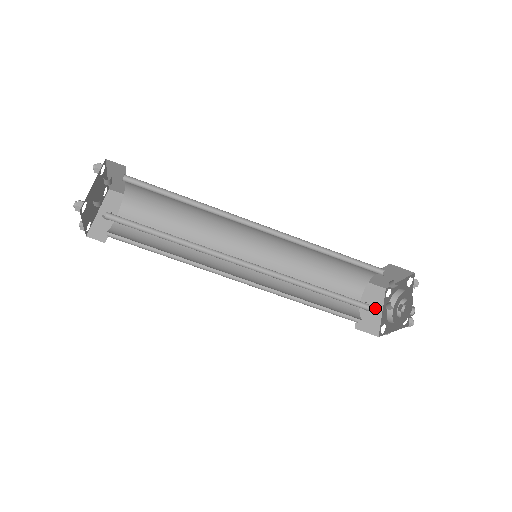
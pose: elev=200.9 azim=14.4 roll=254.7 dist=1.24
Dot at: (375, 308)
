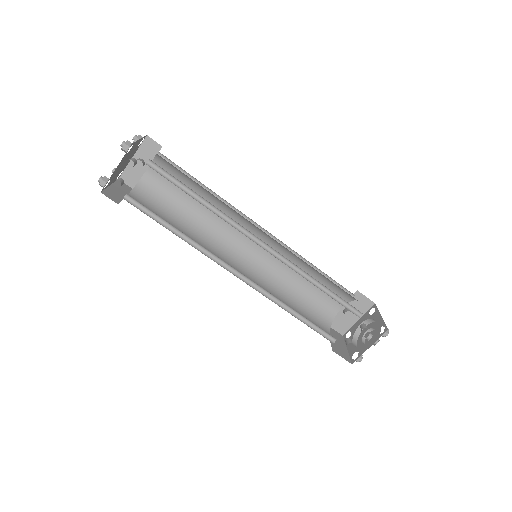
Dot at: occluded
